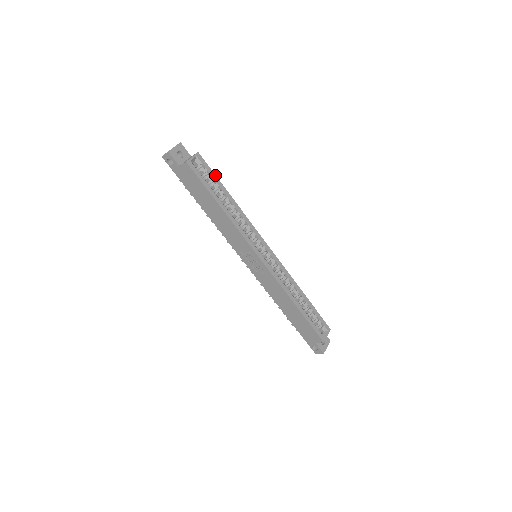
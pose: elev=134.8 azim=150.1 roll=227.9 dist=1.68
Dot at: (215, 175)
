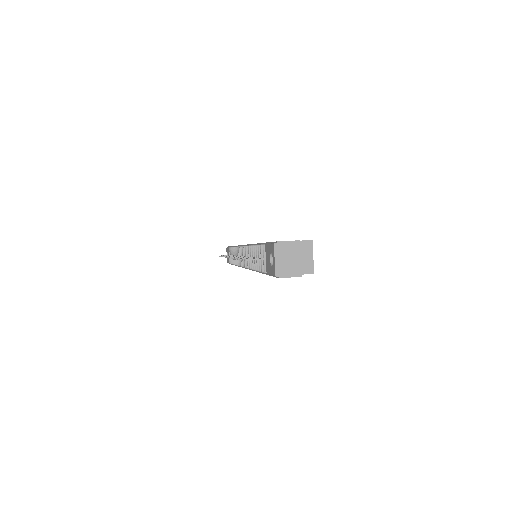
Dot at: occluded
